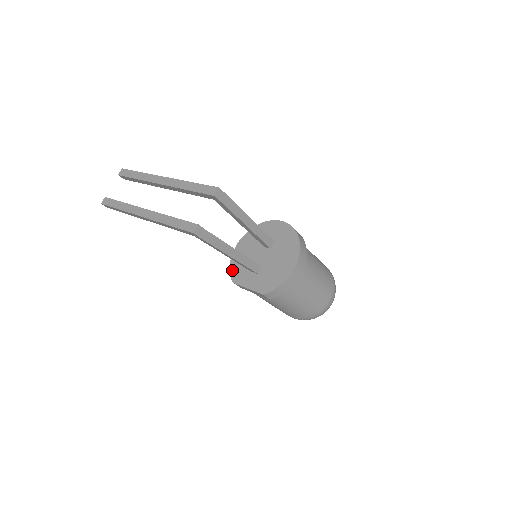
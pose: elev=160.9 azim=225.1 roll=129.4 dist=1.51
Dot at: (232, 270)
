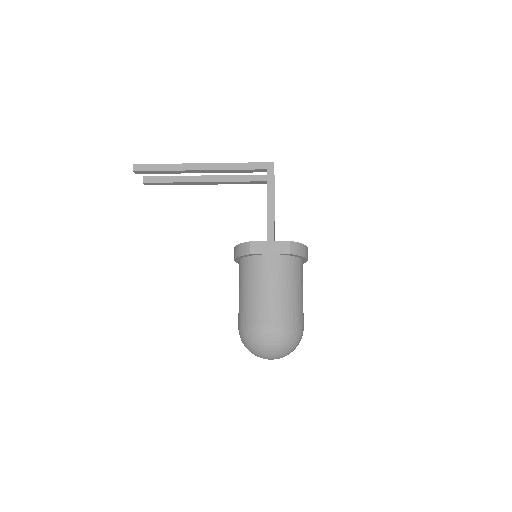
Dot at: (243, 243)
